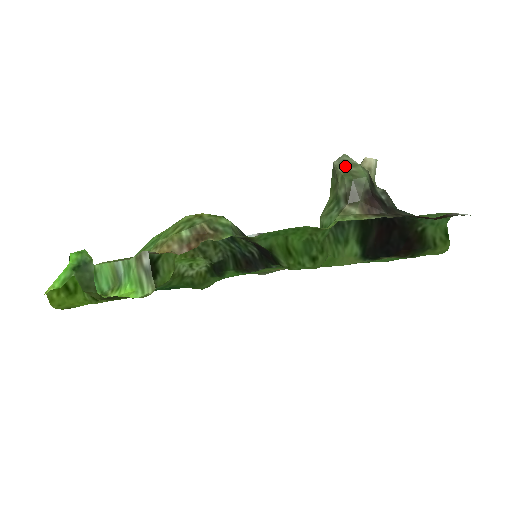
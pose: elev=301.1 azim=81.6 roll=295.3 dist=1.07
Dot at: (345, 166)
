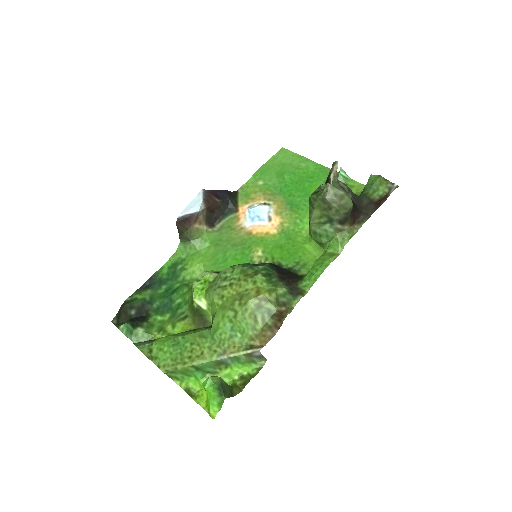
Dot at: (338, 202)
